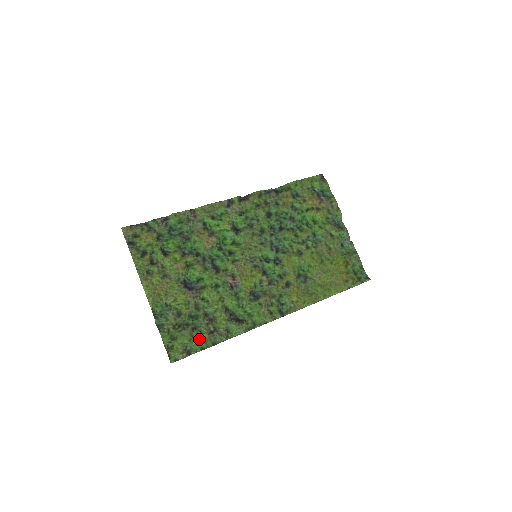
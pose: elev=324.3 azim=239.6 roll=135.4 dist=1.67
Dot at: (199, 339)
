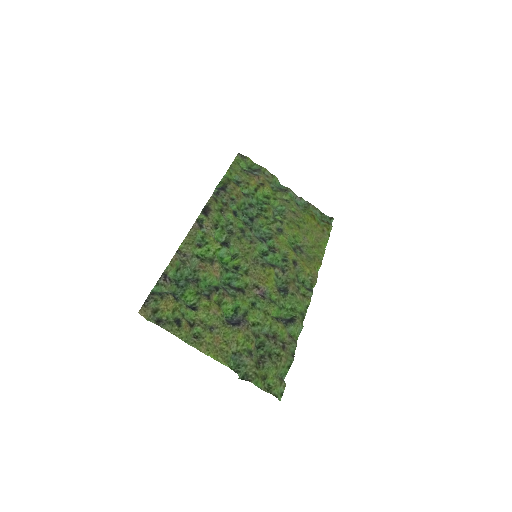
Dot at: (281, 361)
